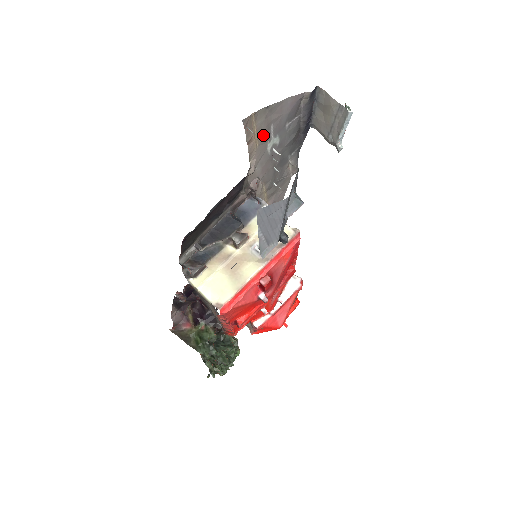
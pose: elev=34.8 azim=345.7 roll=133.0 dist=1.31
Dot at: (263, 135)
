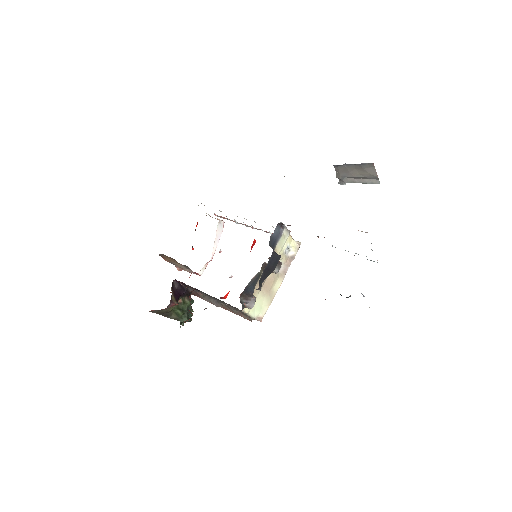
Dot at: occluded
